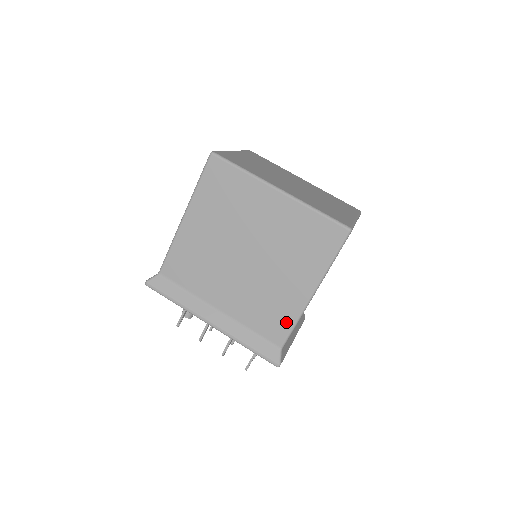
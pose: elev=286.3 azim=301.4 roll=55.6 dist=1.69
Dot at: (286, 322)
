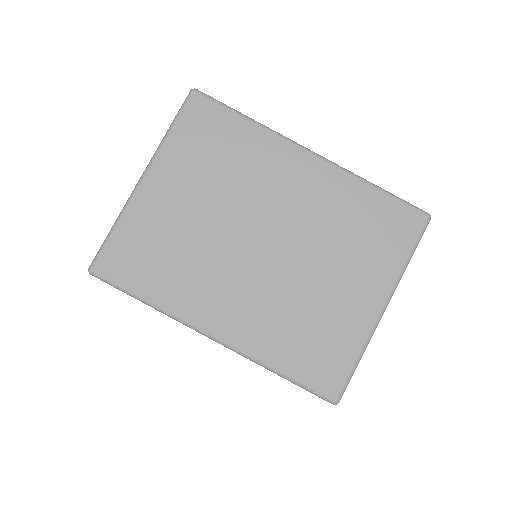
Dot at: occluded
